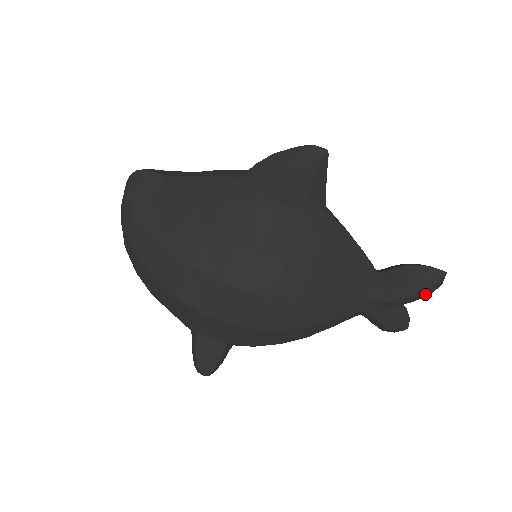
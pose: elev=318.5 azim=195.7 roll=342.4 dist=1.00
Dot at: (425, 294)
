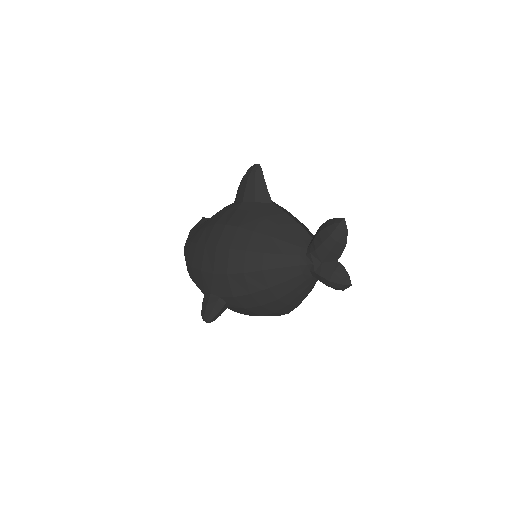
Dot at: (335, 239)
